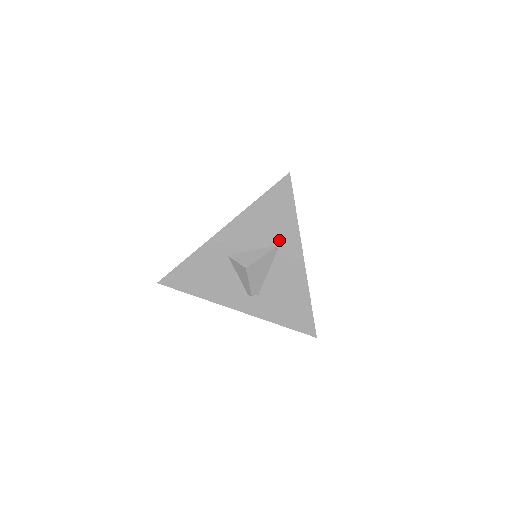
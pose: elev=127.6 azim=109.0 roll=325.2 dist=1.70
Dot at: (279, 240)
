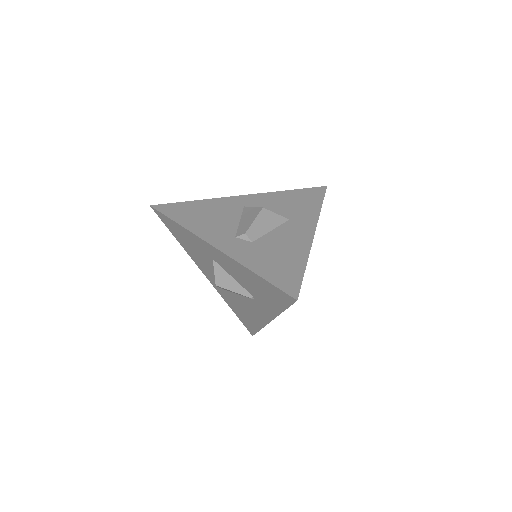
Dot at: (259, 299)
